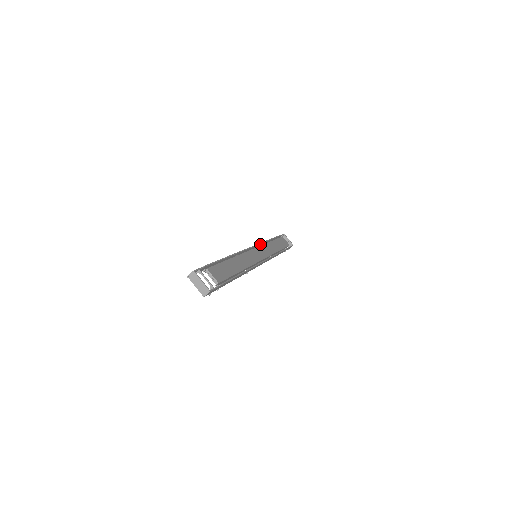
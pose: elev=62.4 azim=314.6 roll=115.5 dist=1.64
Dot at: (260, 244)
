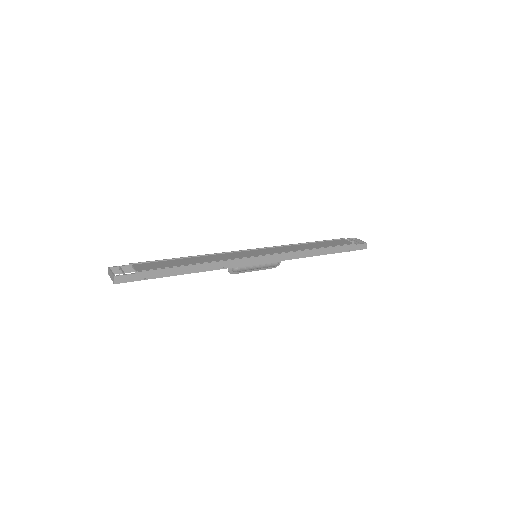
Dot at: occluded
